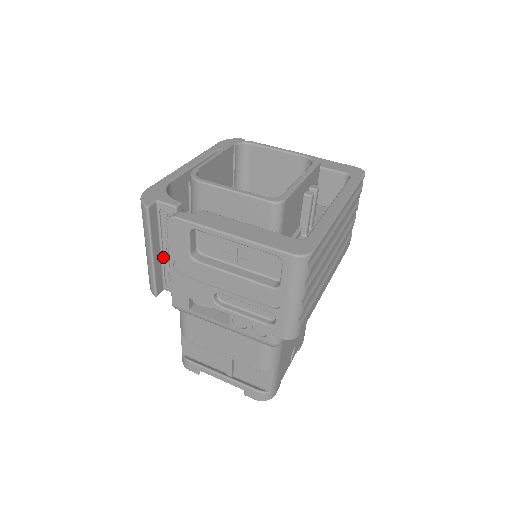
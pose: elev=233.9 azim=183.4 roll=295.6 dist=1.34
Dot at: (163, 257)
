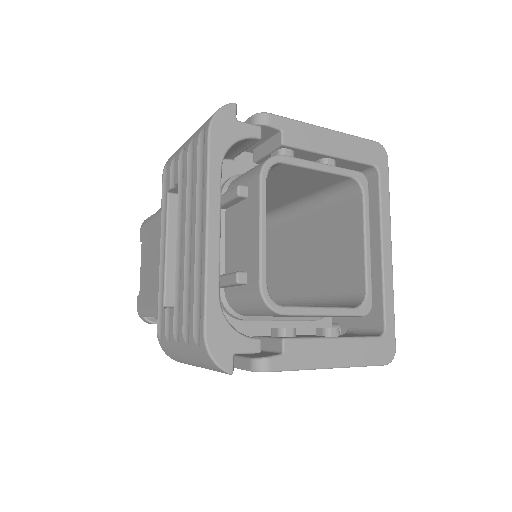
Dot at: occluded
